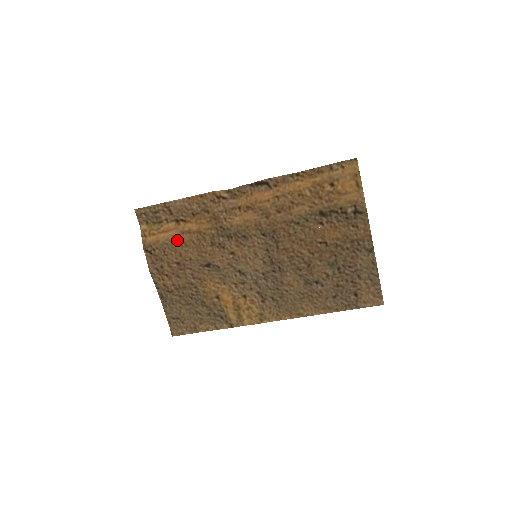
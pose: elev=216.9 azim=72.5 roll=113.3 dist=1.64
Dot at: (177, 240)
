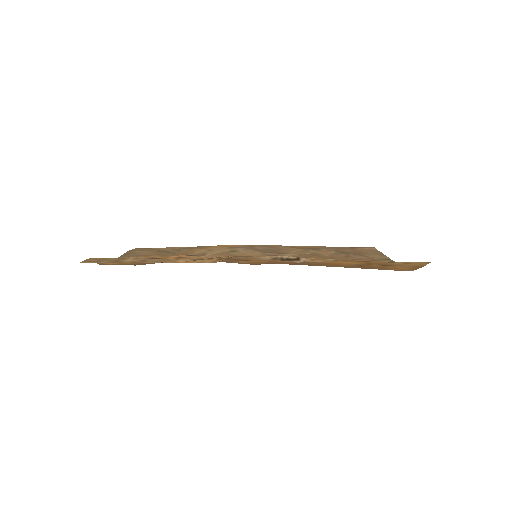
Dot at: occluded
